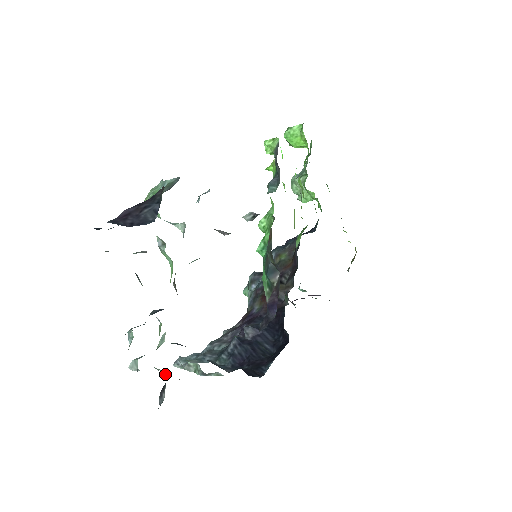
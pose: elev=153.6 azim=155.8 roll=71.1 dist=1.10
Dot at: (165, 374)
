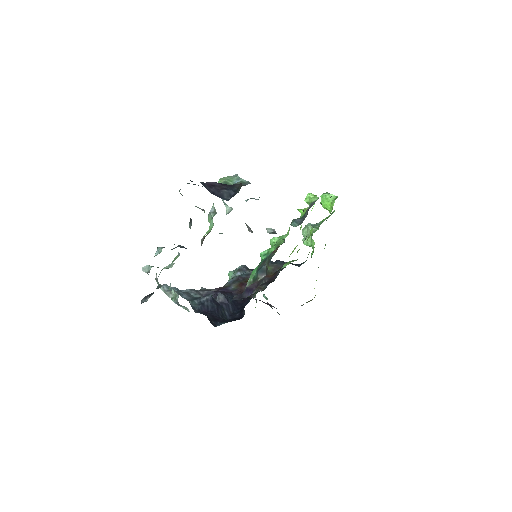
Dot at: (159, 287)
